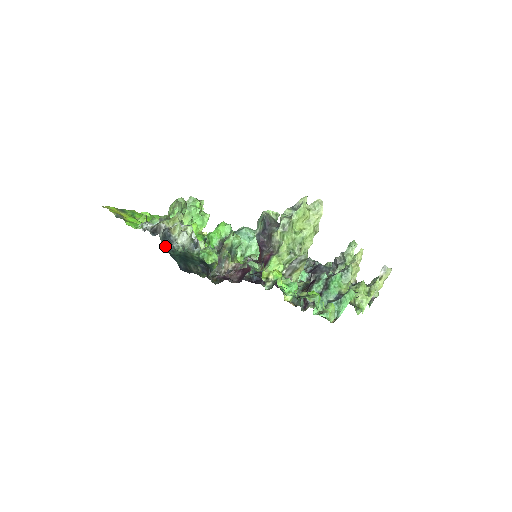
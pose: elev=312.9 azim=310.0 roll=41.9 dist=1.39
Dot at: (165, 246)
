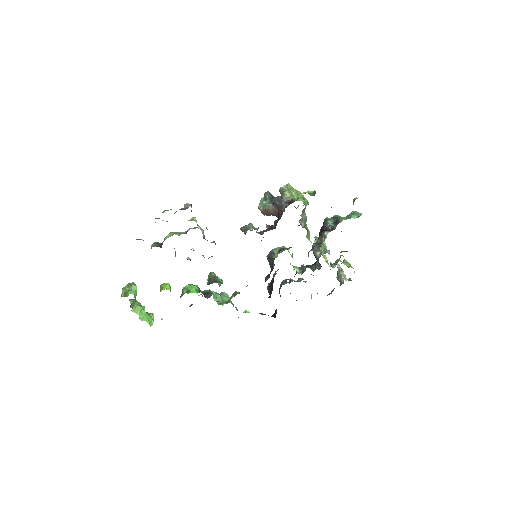
Dot at: occluded
